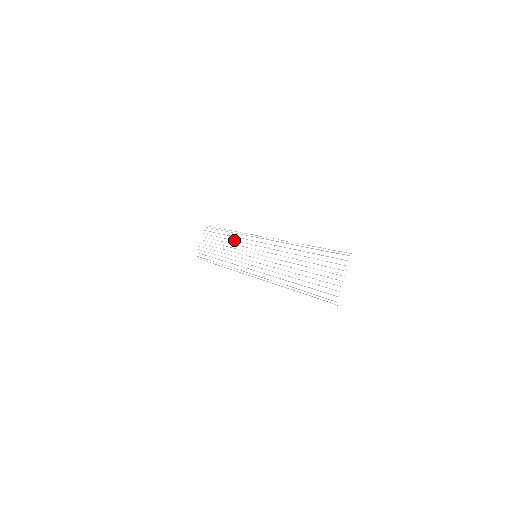
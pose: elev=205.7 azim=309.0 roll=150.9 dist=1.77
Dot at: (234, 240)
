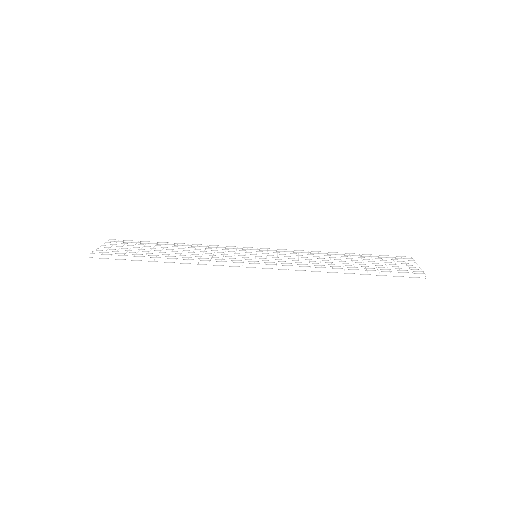
Dot at: occluded
